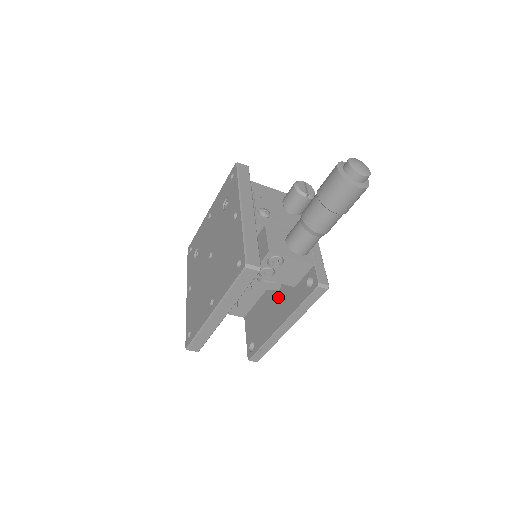
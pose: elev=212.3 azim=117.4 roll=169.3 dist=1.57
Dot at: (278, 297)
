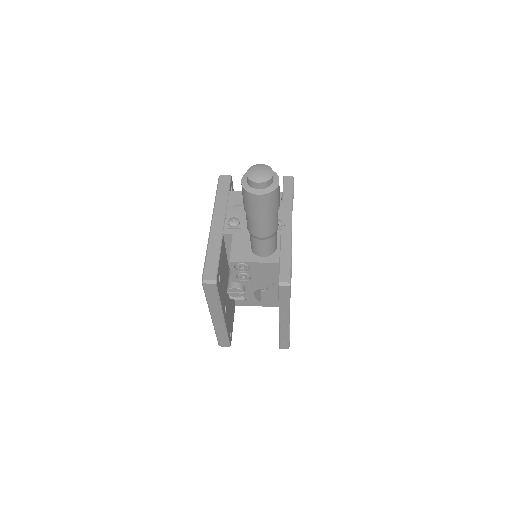
Dot at: occluded
